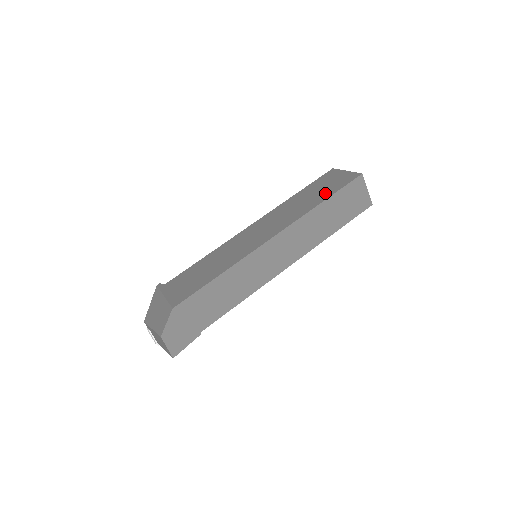
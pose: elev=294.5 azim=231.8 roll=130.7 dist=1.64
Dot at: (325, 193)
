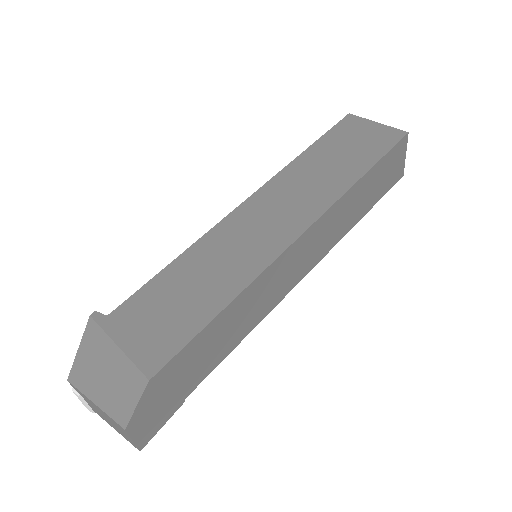
Dot at: (360, 159)
